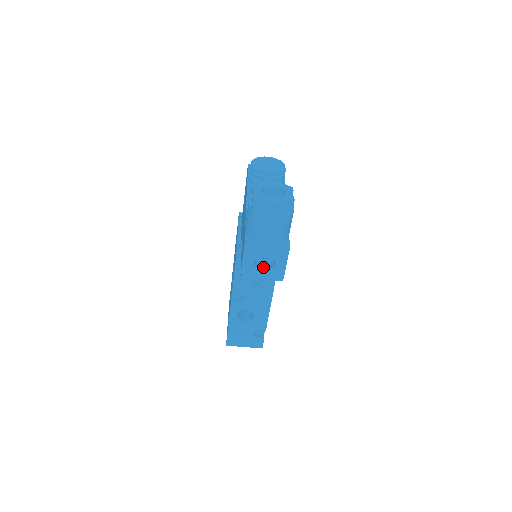
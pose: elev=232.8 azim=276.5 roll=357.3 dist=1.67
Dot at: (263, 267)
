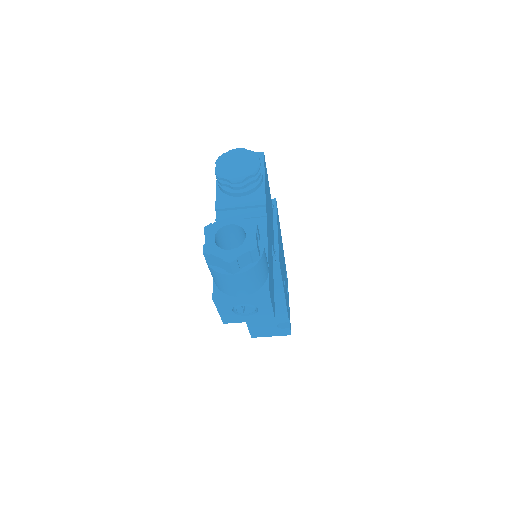
Dot at: (246, 312)
